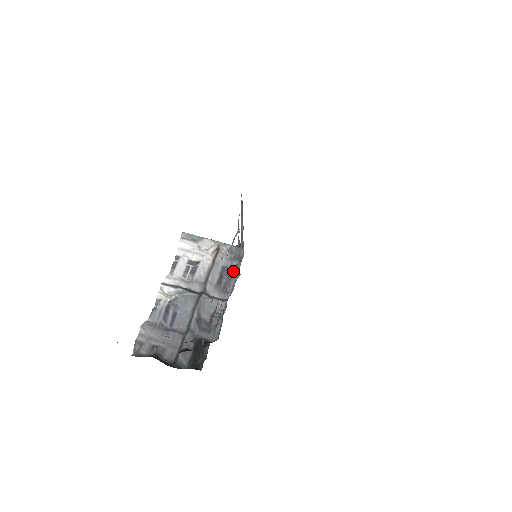
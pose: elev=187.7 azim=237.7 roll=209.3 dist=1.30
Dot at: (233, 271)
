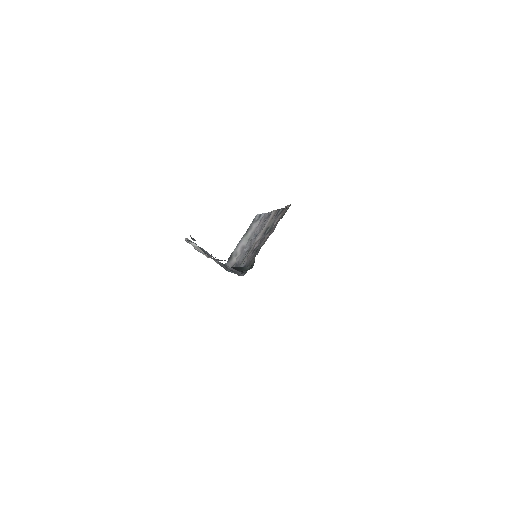
Dot at: (244, 253)
